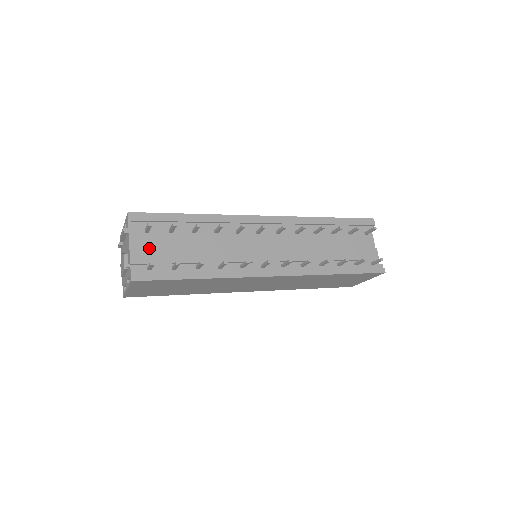
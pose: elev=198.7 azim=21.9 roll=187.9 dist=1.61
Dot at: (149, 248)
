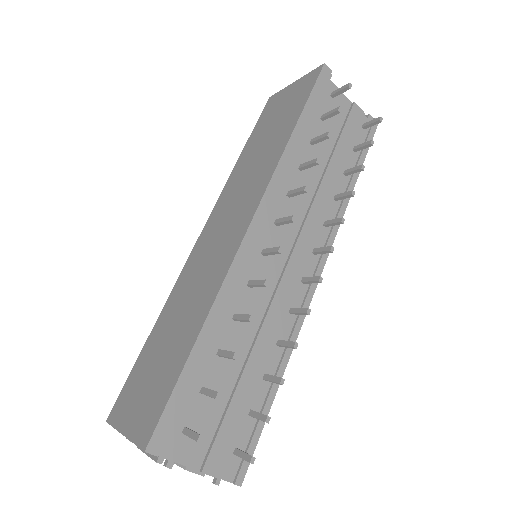
Dot at: (209, 438)
